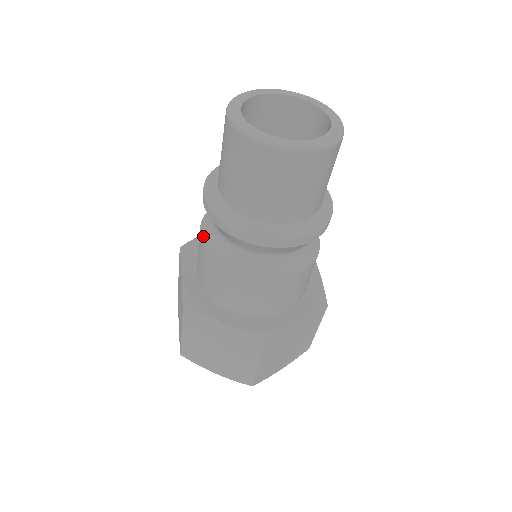
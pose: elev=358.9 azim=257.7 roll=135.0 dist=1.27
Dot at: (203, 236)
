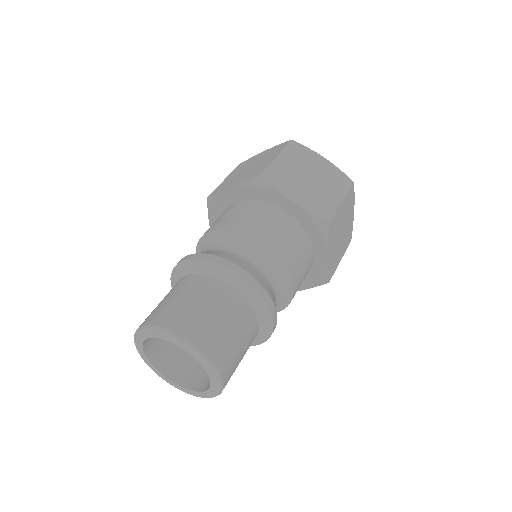
Dot at: occluded
